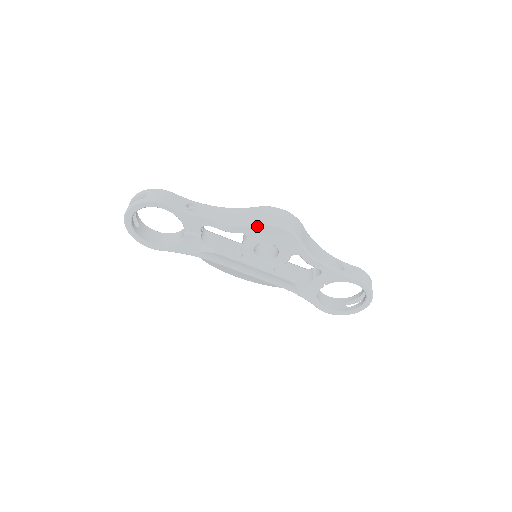
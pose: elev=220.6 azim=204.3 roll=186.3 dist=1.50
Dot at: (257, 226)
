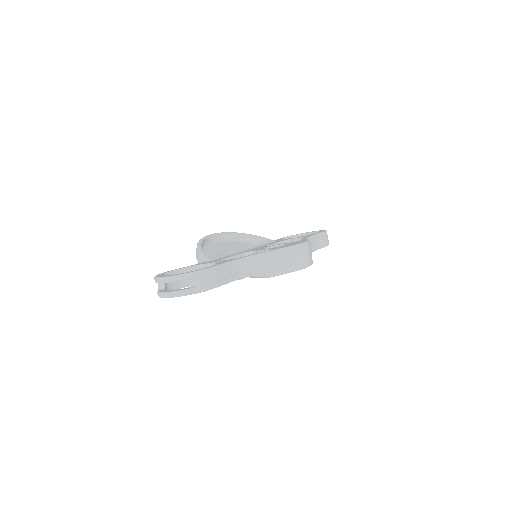
Dot at: occluded
